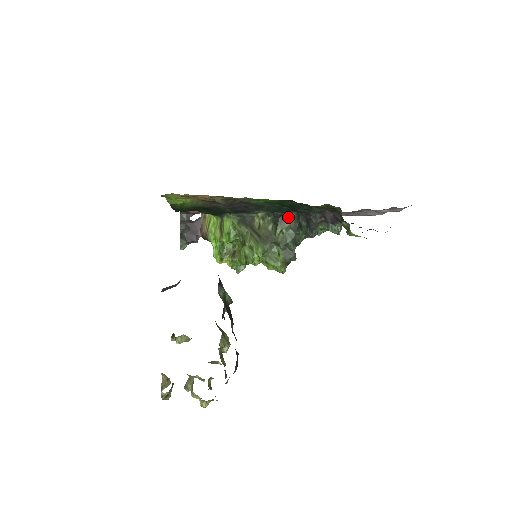
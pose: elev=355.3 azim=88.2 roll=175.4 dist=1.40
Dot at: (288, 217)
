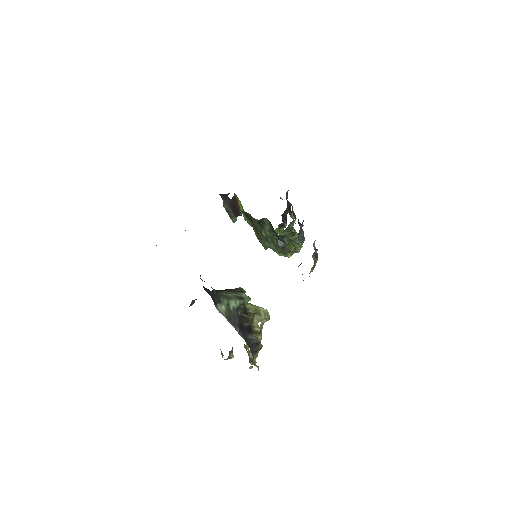
Dot at: (266, 222)
